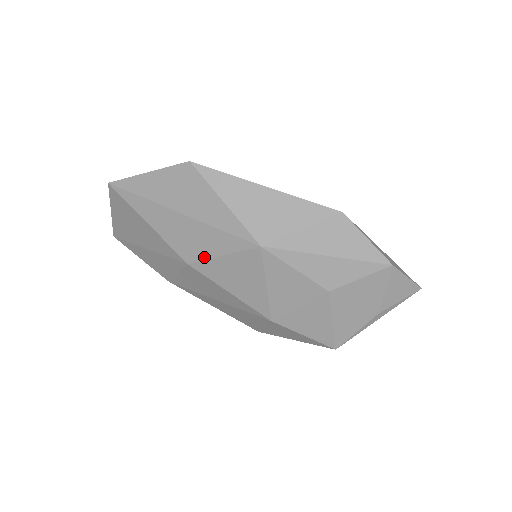
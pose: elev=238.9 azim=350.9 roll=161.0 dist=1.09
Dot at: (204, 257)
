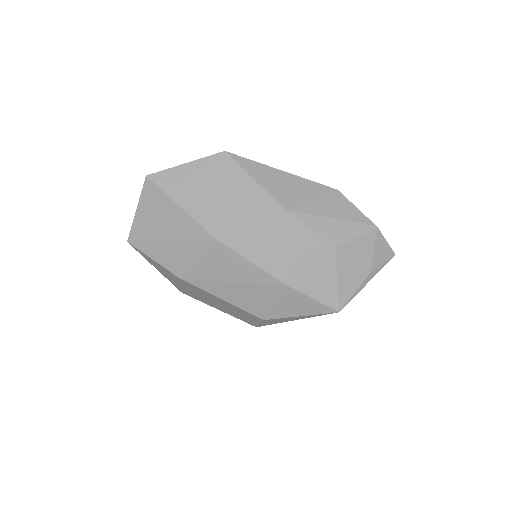
Dot at: (232, 228)
